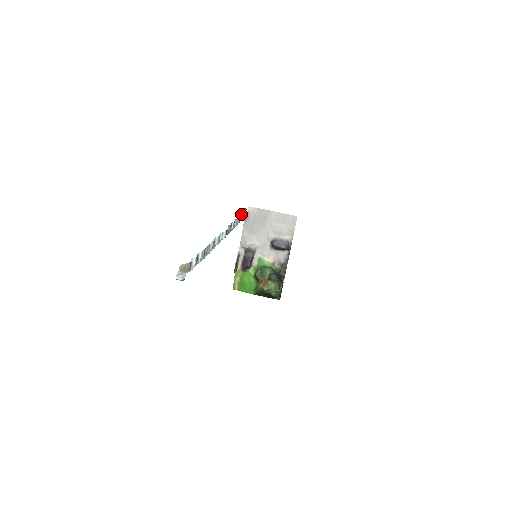
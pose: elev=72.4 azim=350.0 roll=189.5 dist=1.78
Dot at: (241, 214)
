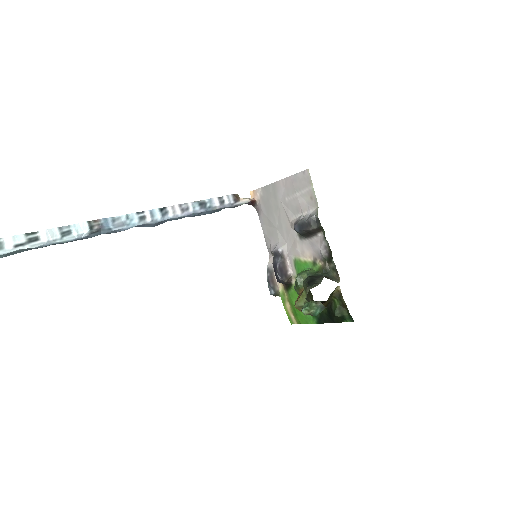
Dot at: (206, 201)
